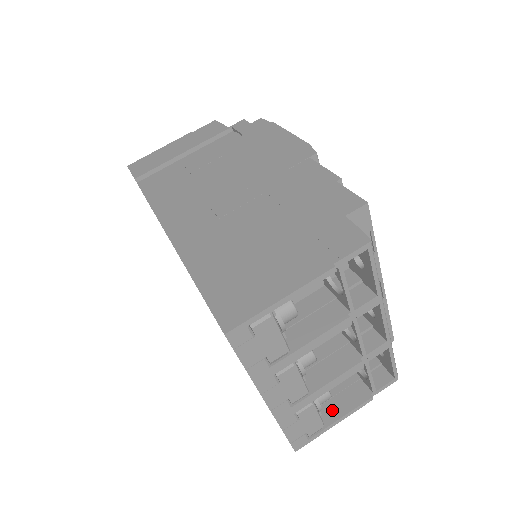
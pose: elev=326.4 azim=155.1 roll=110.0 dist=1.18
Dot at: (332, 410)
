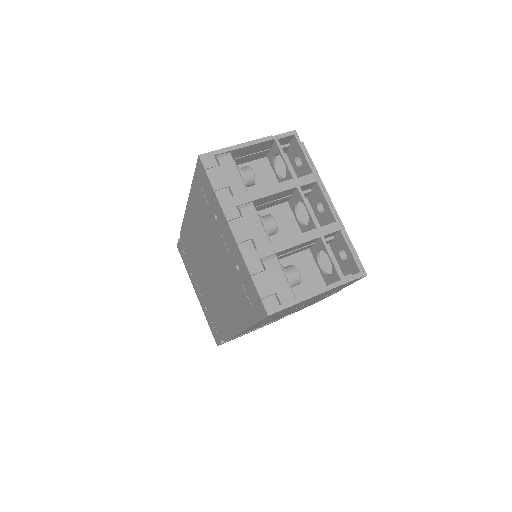
Dot at: occluded
